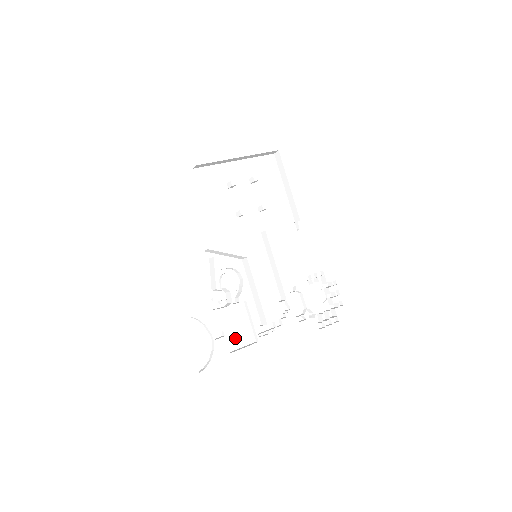
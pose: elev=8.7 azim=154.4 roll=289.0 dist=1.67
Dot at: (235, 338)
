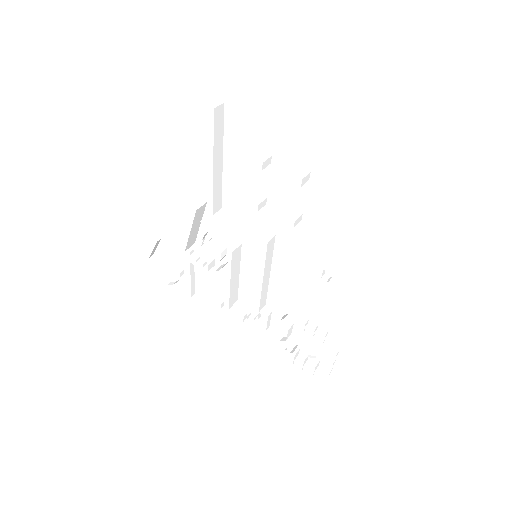
Dot at: (204, 290)
